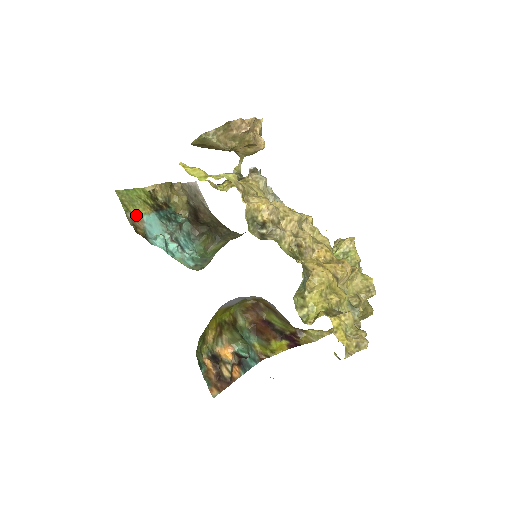
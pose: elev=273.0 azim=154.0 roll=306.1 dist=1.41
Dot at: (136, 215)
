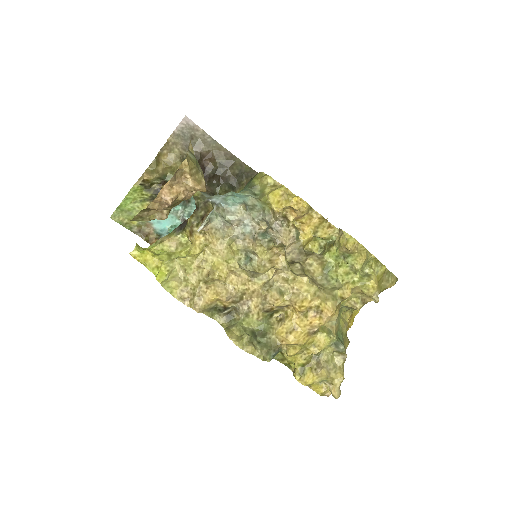
Dot at: (141, 223)
